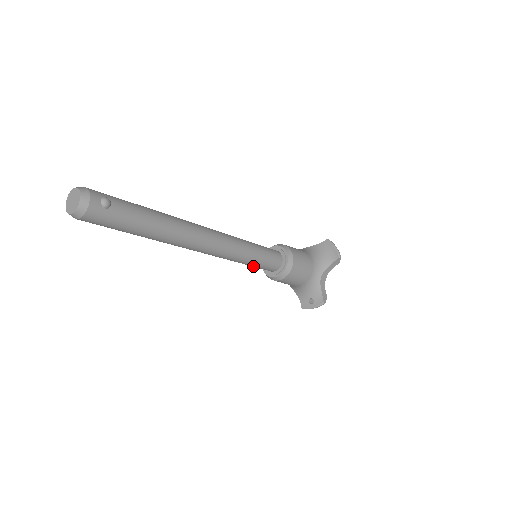
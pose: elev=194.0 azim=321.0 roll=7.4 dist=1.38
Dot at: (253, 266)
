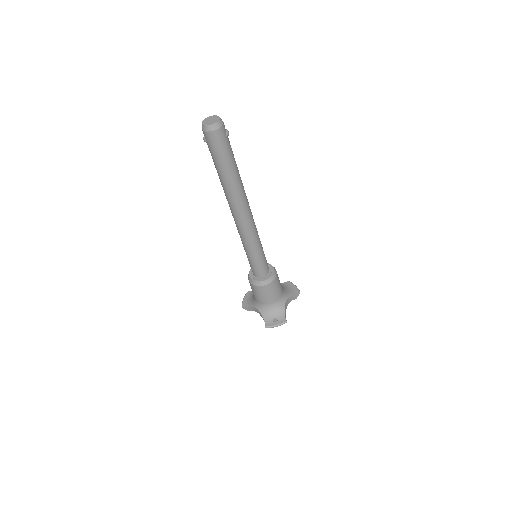
Dot at: (254, 261)
